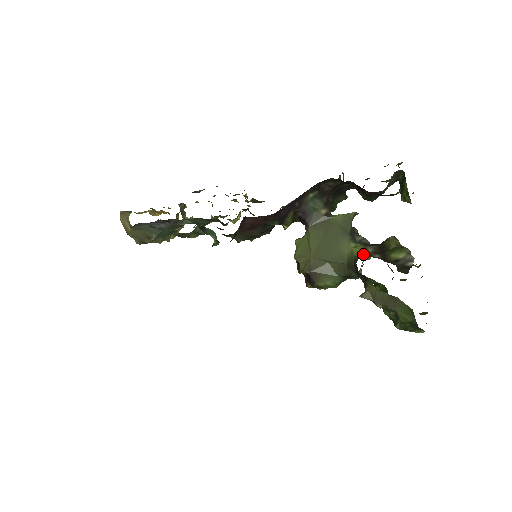
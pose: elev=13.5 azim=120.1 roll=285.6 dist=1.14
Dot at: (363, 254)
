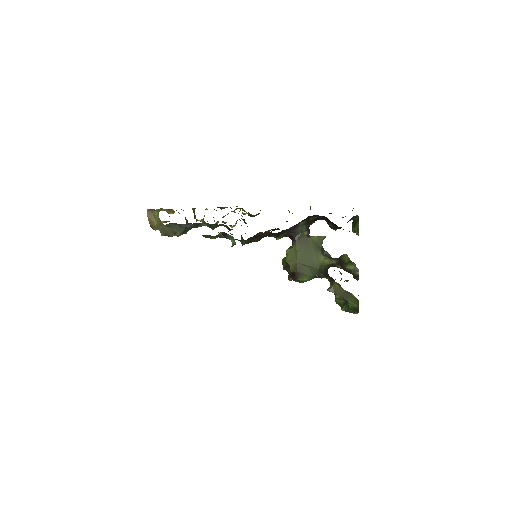
Dot at: (330, 264)
